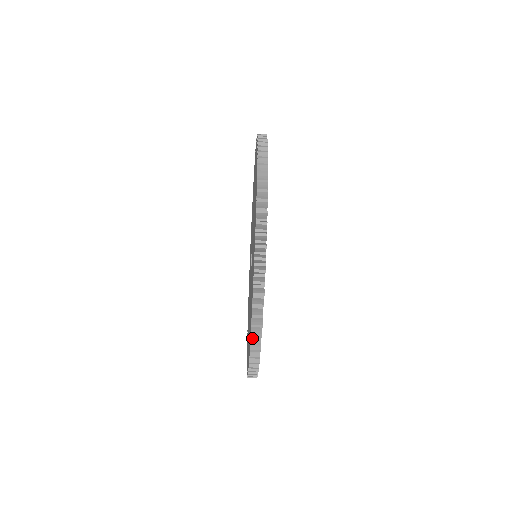
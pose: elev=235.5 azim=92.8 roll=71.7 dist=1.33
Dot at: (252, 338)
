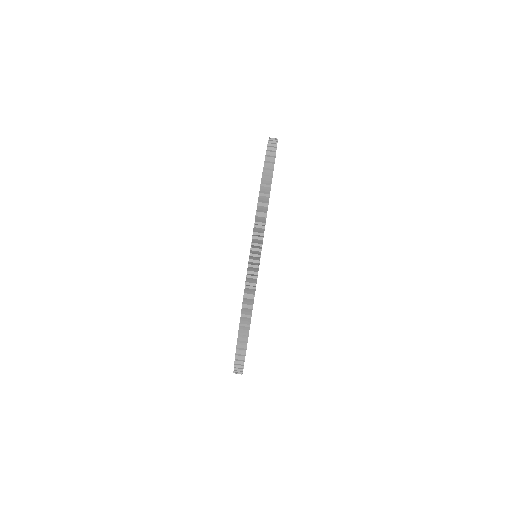
Dot at: (267, 153)
